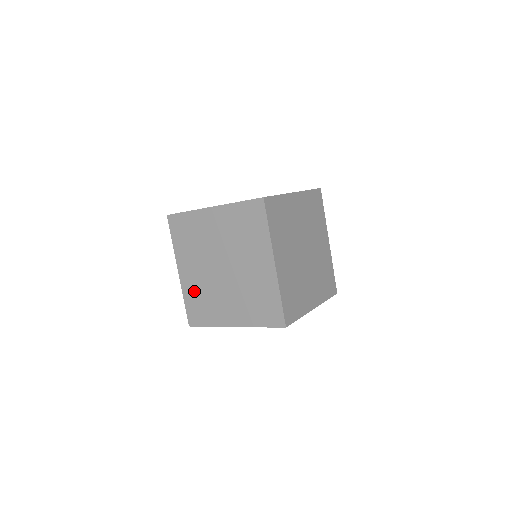
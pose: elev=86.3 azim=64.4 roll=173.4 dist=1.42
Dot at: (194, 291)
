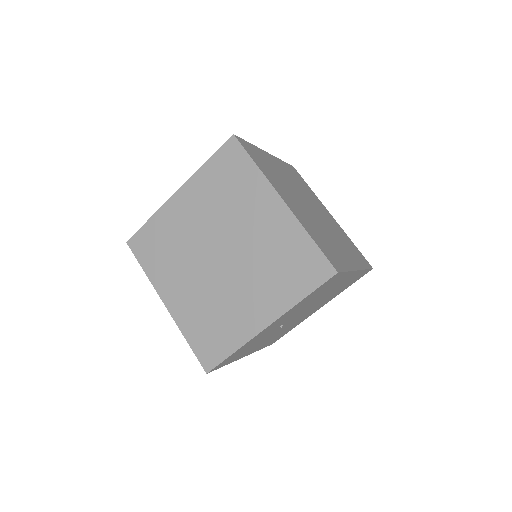
Dot at: (195, 316)
